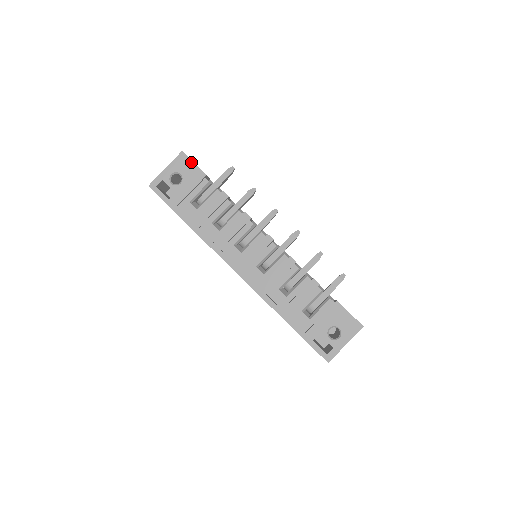
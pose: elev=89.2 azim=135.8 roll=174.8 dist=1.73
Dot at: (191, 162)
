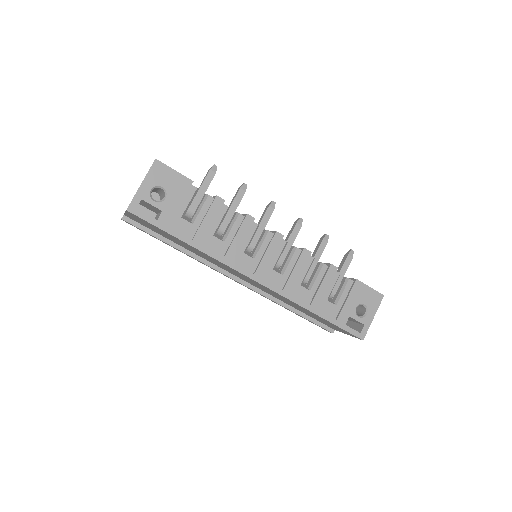
Dot at: (171, 170)
